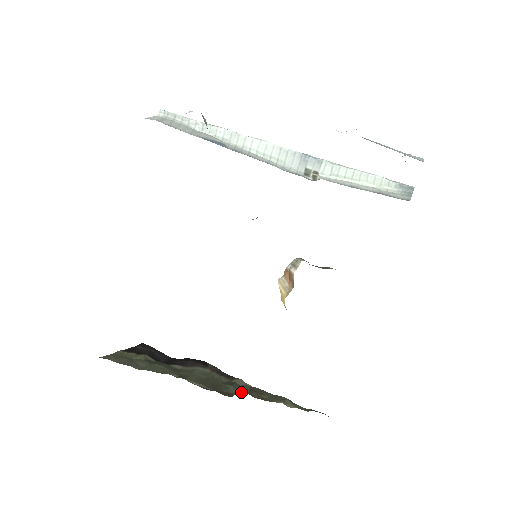
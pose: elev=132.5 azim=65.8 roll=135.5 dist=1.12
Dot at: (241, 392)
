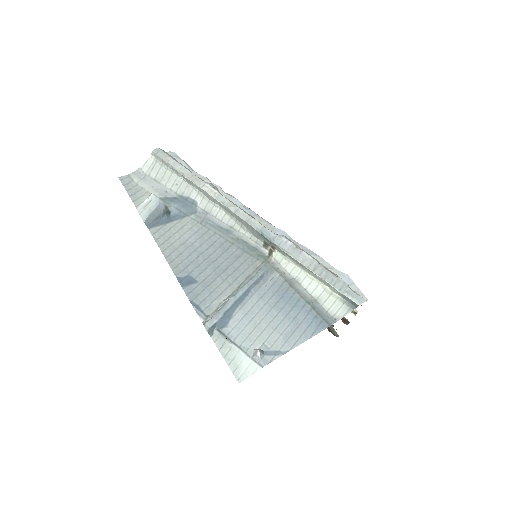
Dot at: occluded
